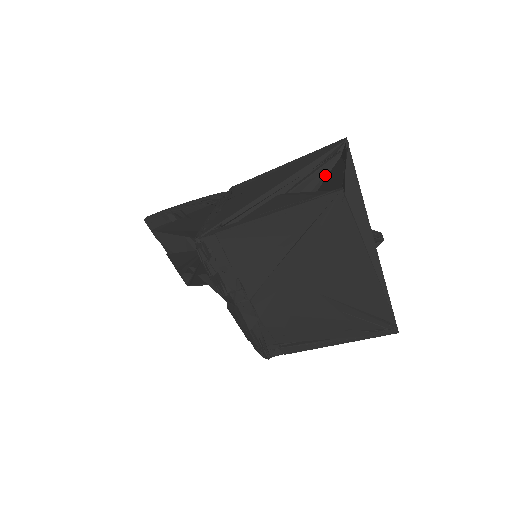
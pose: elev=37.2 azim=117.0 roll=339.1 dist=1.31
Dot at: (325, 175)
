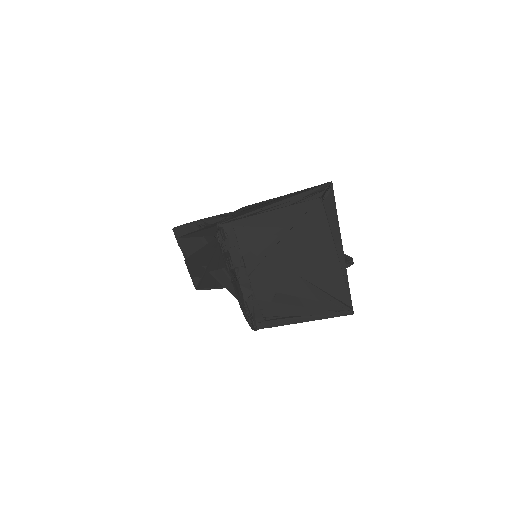
Dot at: occluded
